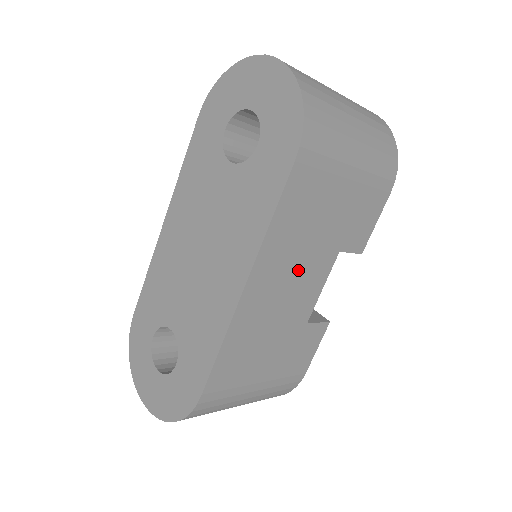
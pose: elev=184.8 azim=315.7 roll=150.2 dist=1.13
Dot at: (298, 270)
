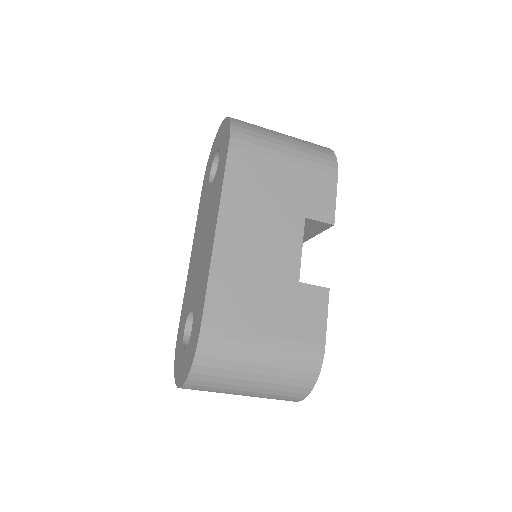
Dot at: (266, 226)
